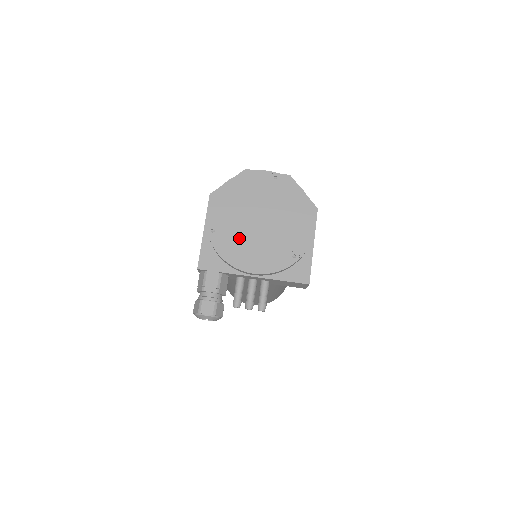
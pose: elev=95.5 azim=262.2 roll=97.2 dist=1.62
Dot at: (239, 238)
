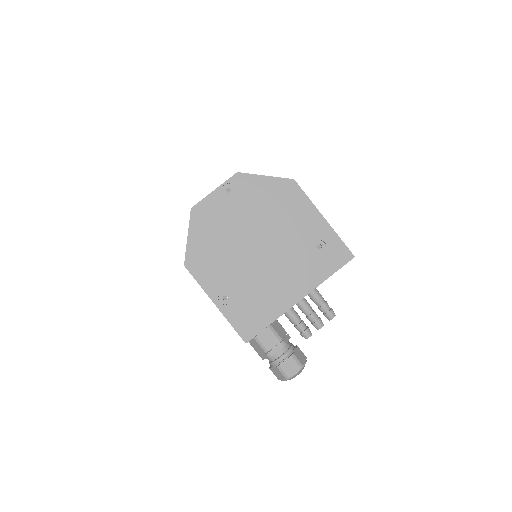
Dot at: (255, 281)
